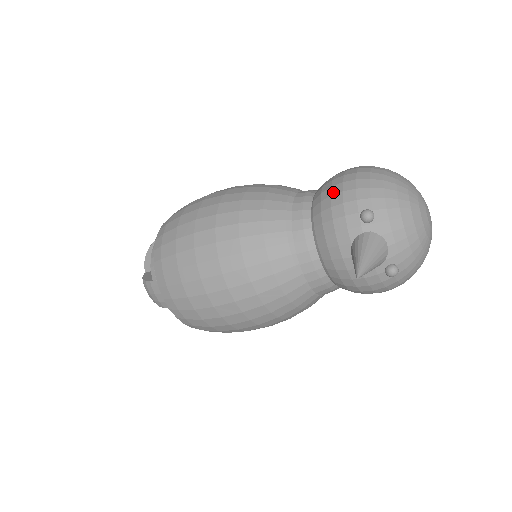
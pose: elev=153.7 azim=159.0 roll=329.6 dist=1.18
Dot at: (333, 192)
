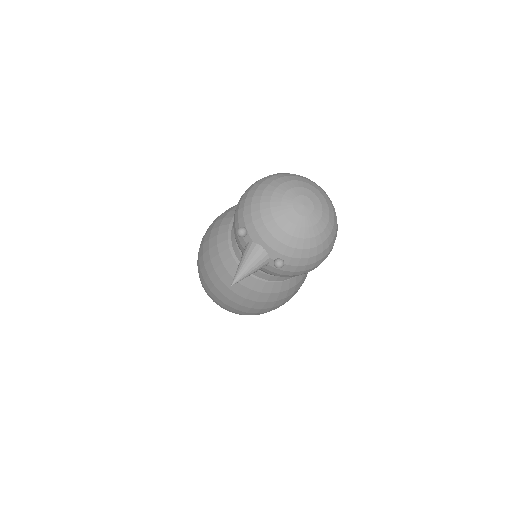
Dot at: (234, 215)
